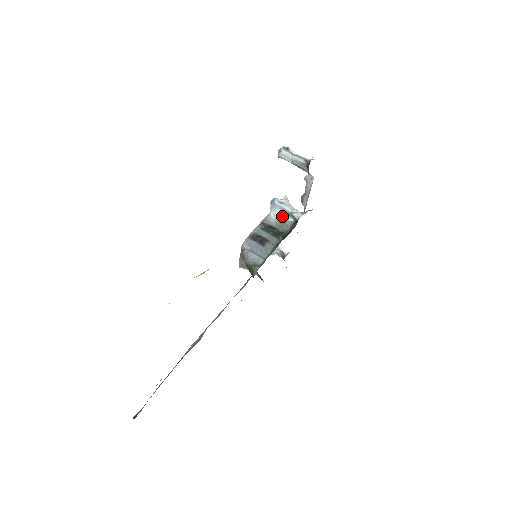
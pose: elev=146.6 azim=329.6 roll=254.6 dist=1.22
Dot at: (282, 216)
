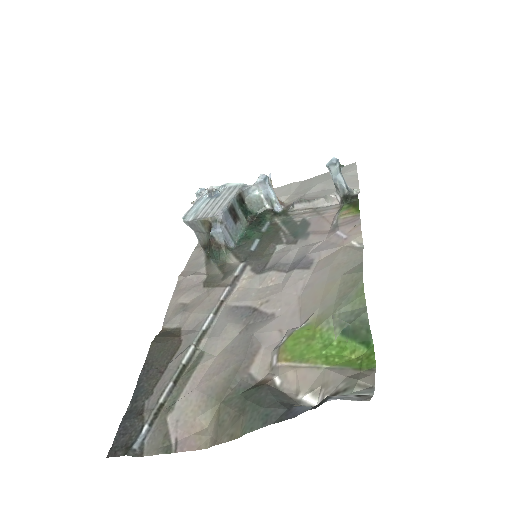
Dot at: (260, 196)
